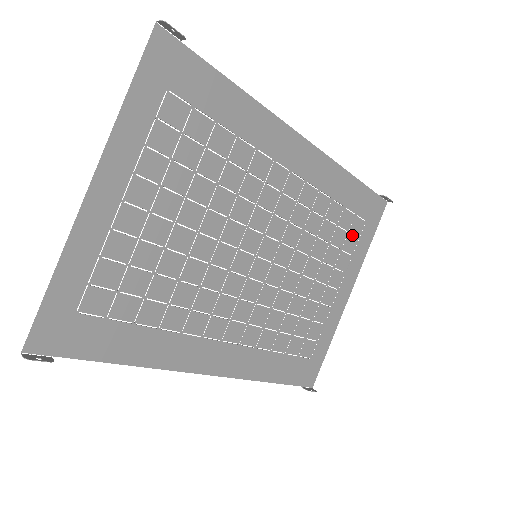
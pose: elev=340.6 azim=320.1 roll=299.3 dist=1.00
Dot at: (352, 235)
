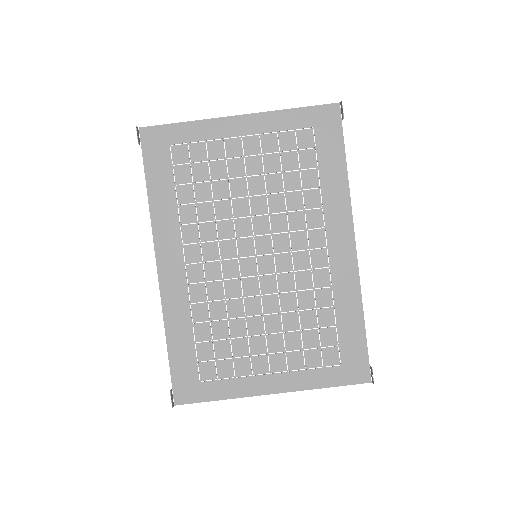
Dot at: occluded
